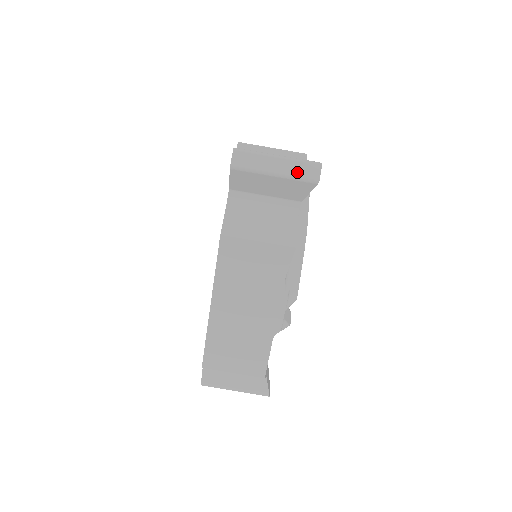
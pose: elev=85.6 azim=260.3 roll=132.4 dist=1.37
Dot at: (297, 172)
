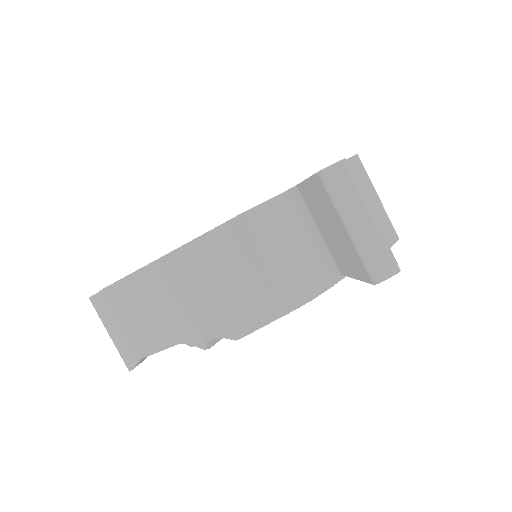
Dot at: (369, 251)
